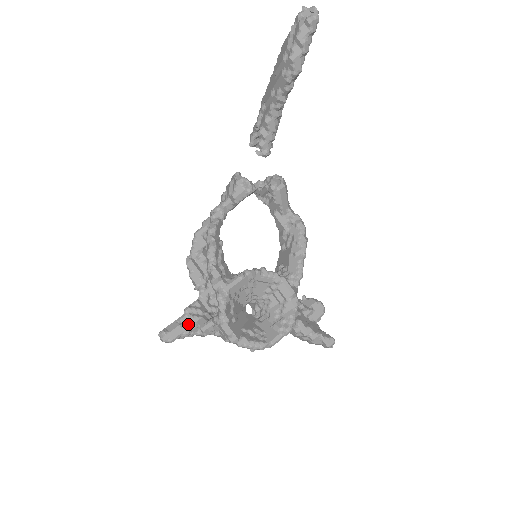
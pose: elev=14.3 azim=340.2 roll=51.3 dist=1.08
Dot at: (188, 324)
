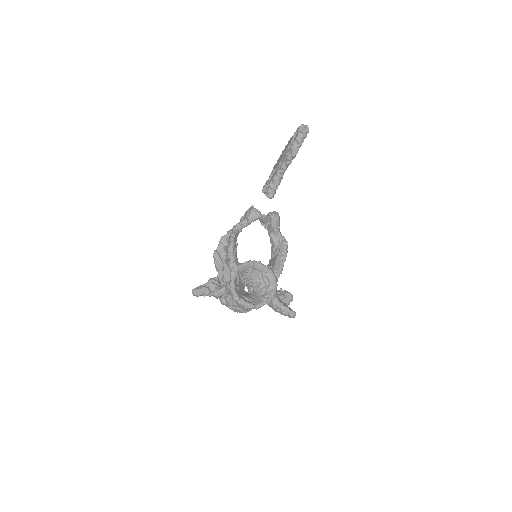
Dot at: (210, 288)
